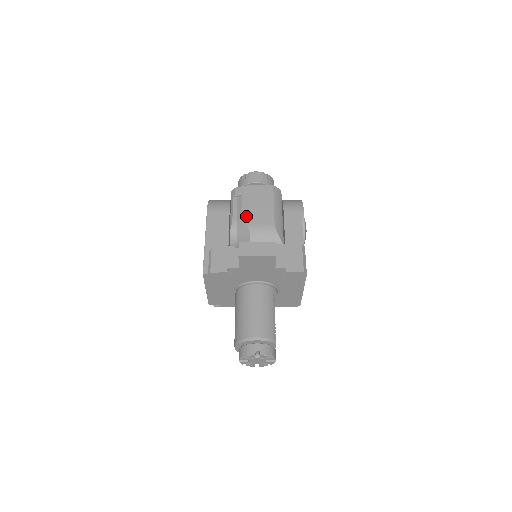
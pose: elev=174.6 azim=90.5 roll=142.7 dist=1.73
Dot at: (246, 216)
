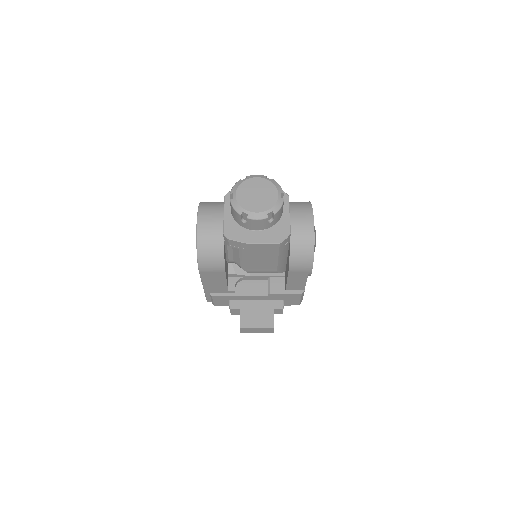
Dot at: (245, 266)
